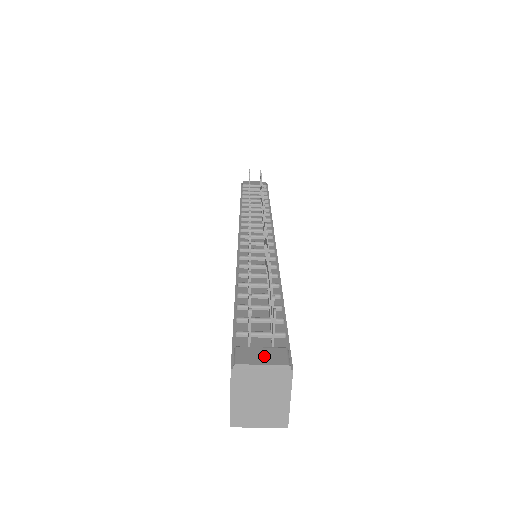
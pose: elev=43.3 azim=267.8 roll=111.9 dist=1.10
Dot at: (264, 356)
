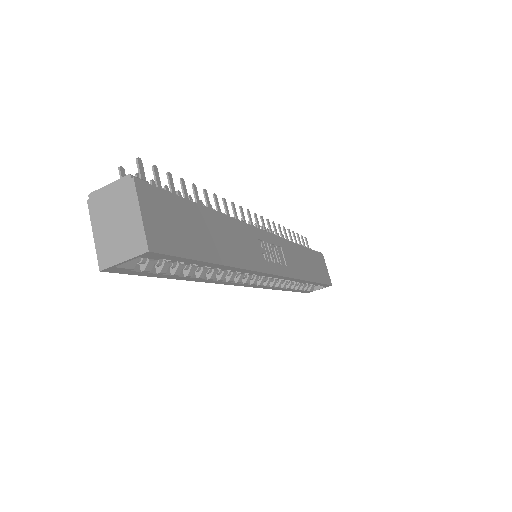
Dot at: occluded
